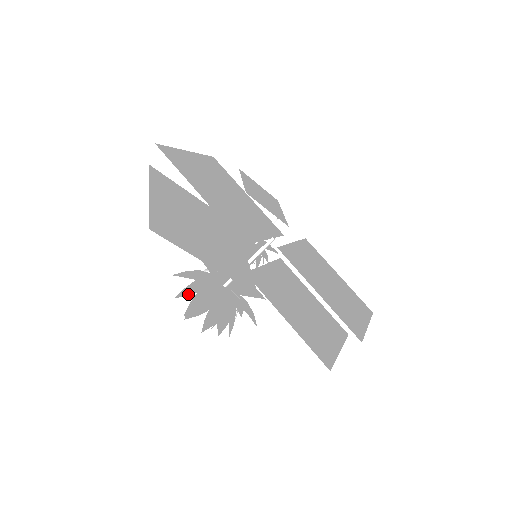
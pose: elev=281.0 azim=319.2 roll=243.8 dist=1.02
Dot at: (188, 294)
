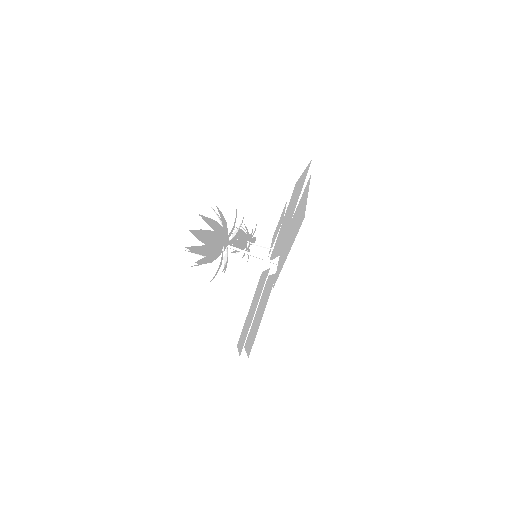
Dot at: (209, 224)
